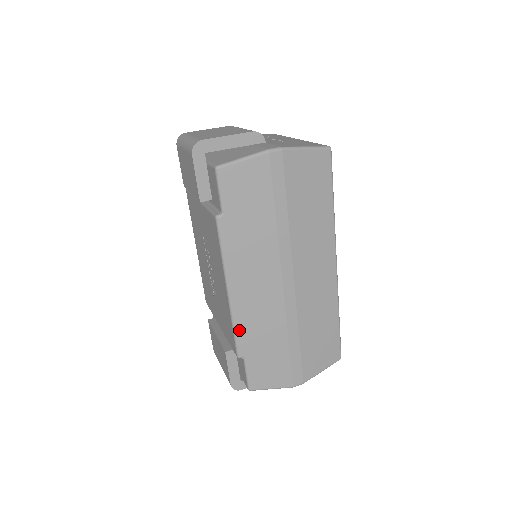
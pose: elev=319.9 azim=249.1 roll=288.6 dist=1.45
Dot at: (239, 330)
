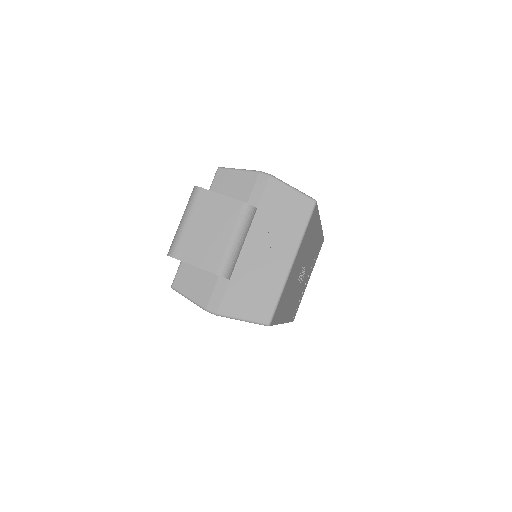
Dot at: occluded
